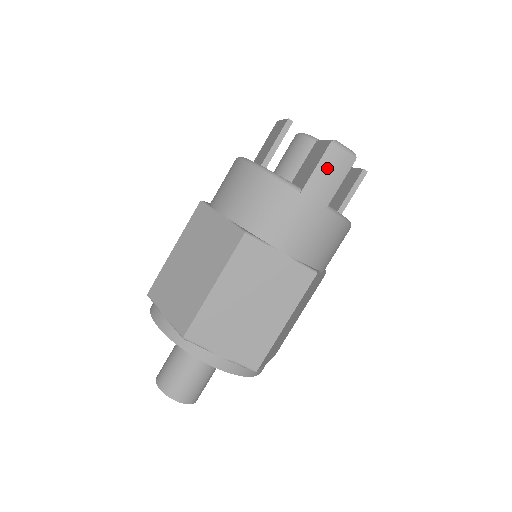
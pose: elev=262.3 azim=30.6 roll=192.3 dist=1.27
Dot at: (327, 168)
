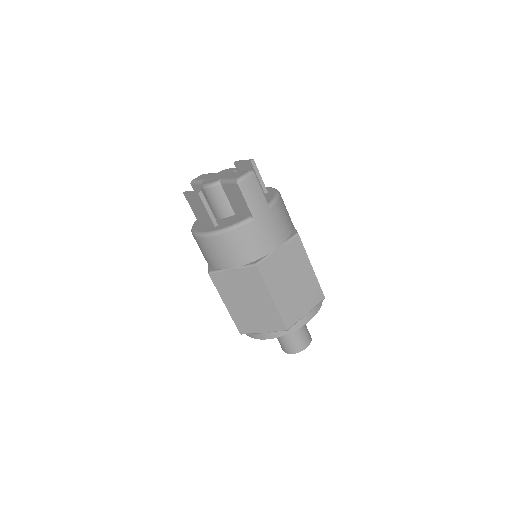
Dot at: (250, 195)
